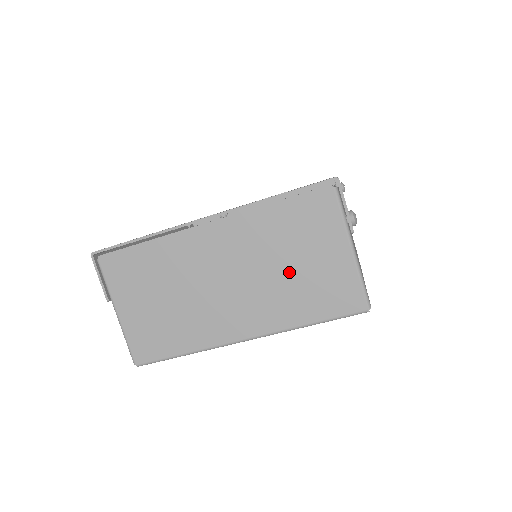
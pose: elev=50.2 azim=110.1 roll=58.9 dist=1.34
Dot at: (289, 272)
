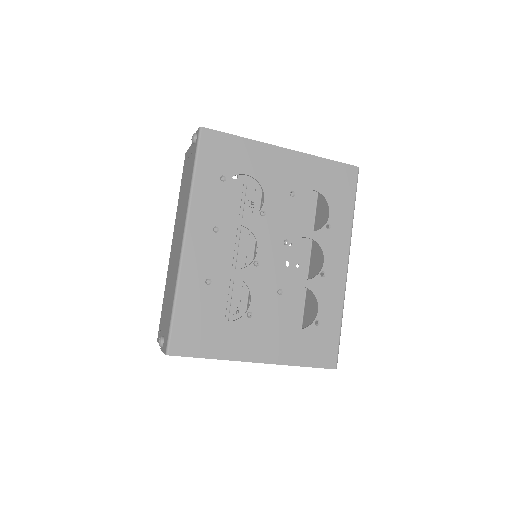
Dot at: occluded
